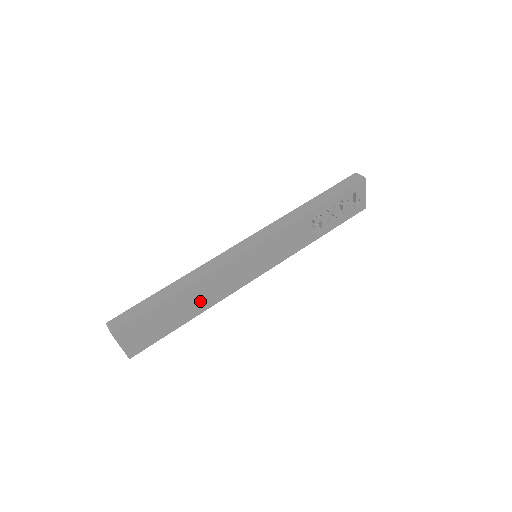
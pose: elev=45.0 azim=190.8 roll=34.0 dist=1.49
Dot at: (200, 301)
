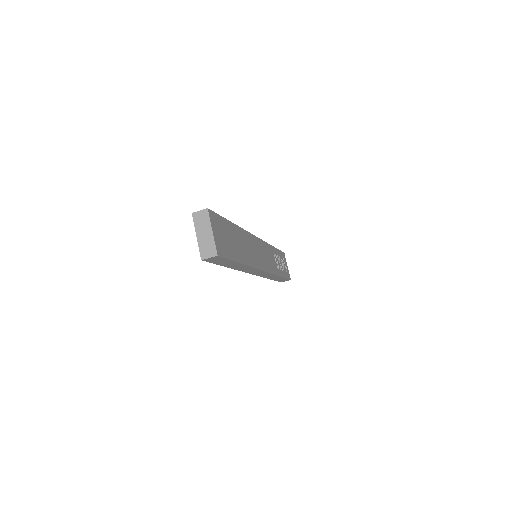
Dot at: (244, 251)
